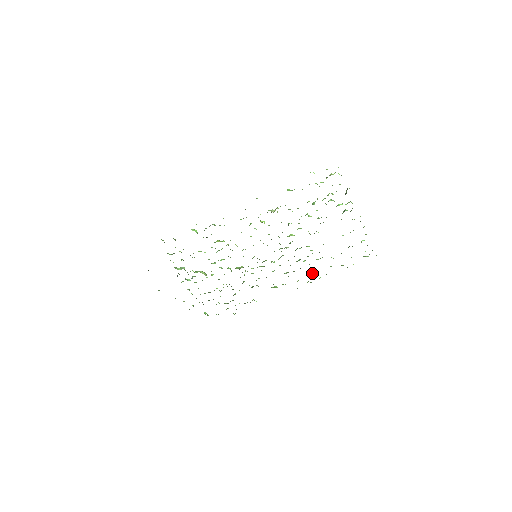
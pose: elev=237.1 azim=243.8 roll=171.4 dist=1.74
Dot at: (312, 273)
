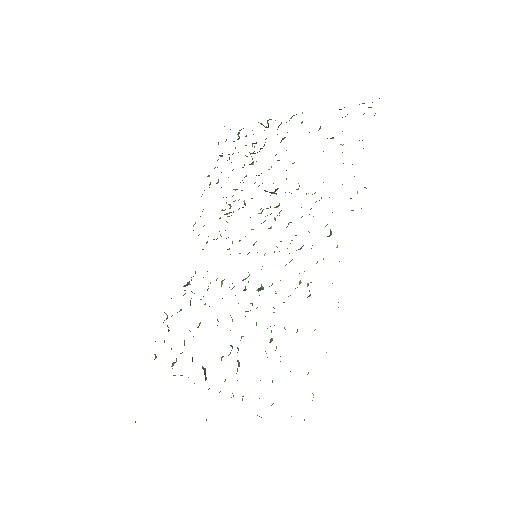
Dot at: occluded
